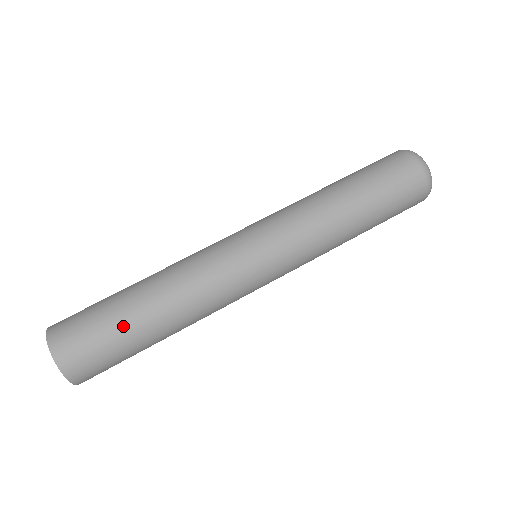
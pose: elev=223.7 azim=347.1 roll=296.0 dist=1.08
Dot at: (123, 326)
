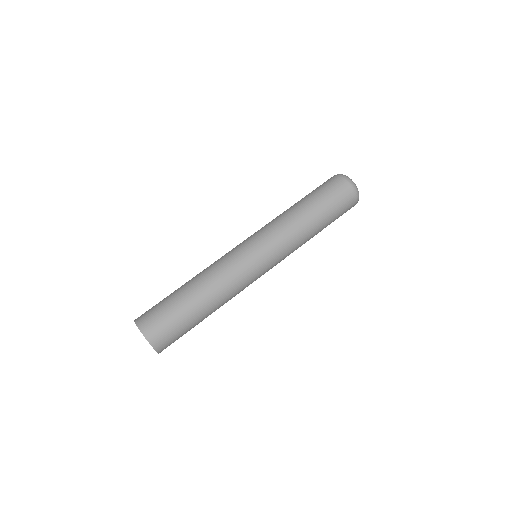
Dot at: (178, 303)
